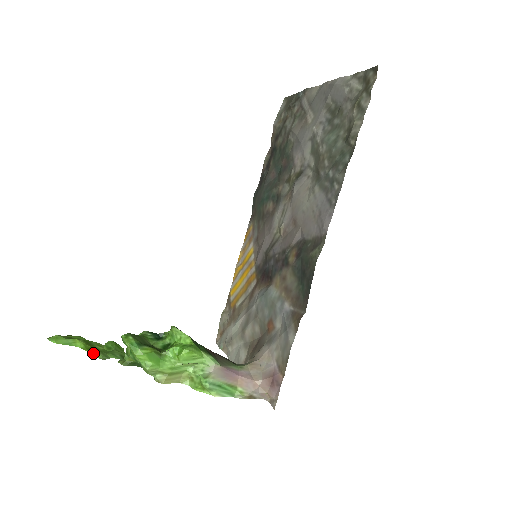
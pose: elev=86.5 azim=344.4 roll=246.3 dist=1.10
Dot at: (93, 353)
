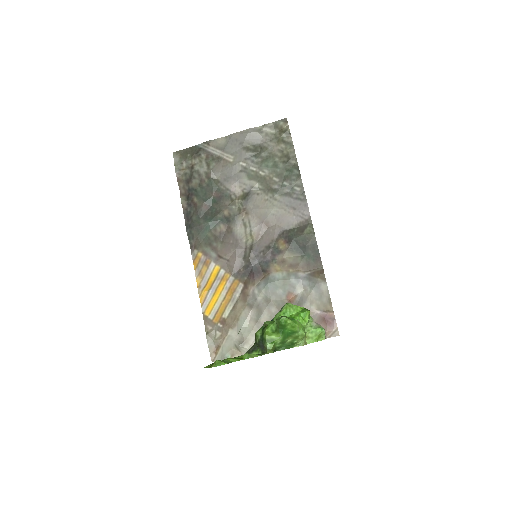
Dot at: (252, 356)
